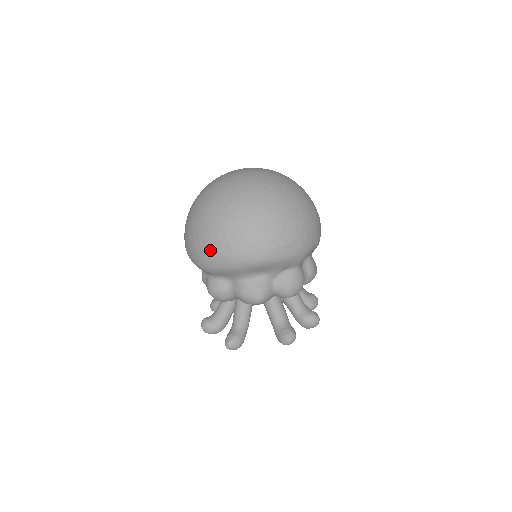
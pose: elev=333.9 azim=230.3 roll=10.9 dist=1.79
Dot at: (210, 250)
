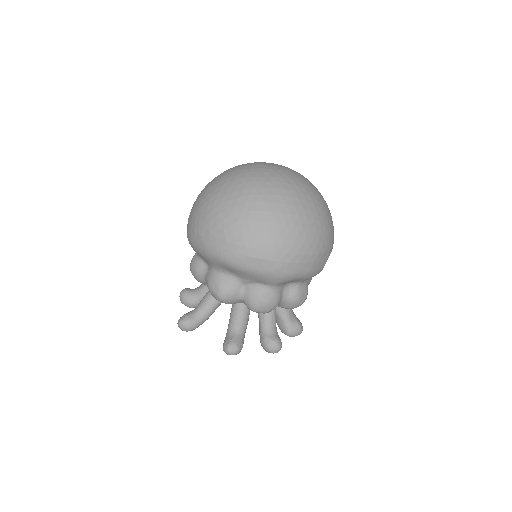
Dot at: (195, 228)
